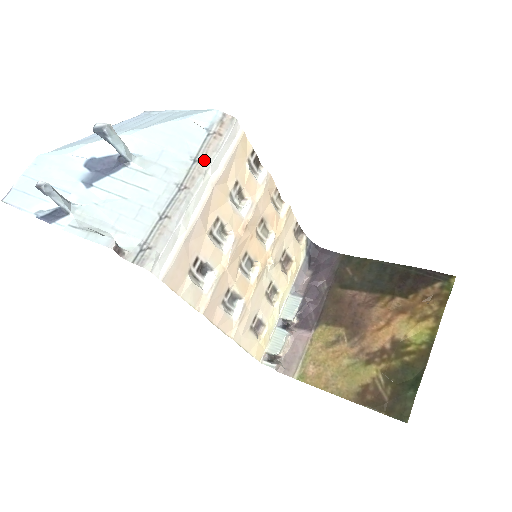
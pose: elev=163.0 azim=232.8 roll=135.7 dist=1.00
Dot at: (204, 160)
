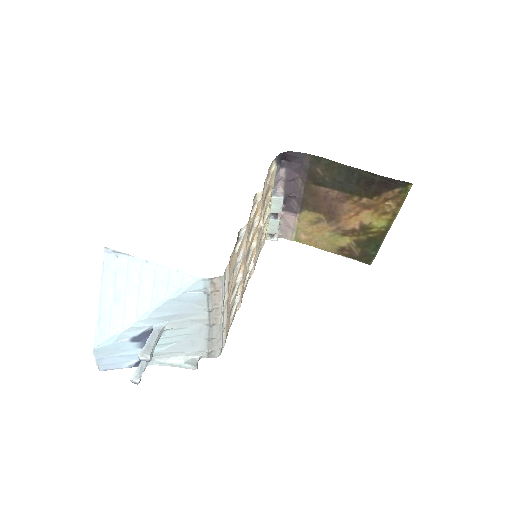
Dot at: (216, 308)
